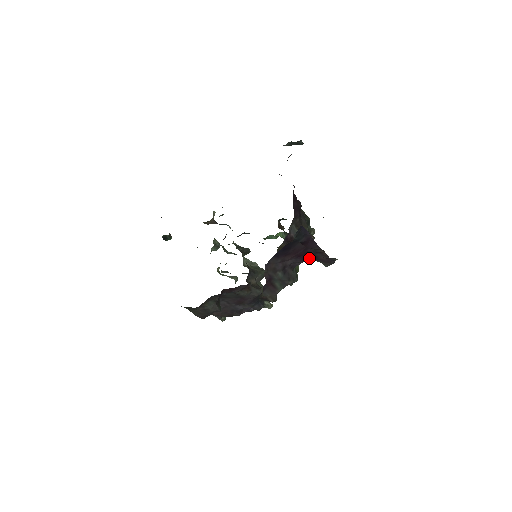
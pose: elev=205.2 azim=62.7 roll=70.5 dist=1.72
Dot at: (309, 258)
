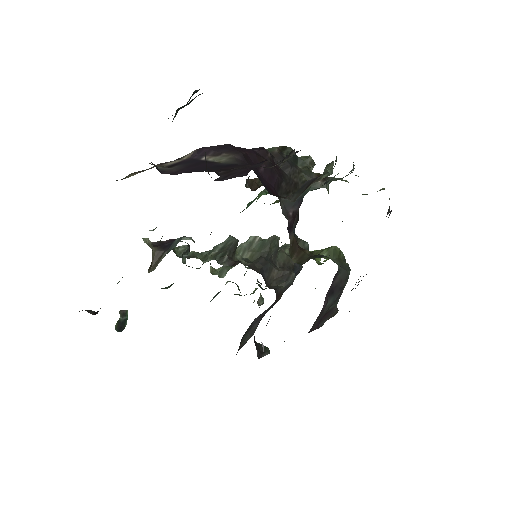
Dot at: occluded
